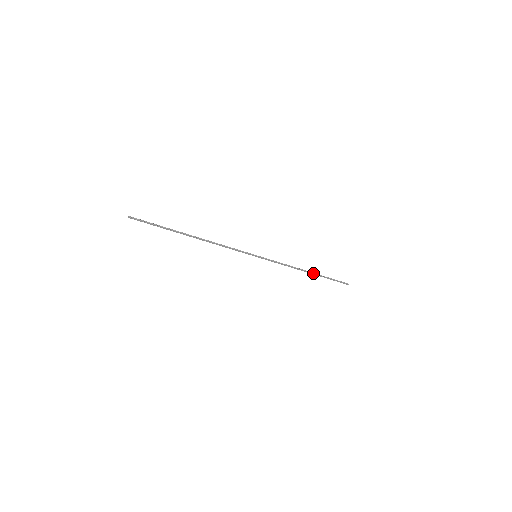
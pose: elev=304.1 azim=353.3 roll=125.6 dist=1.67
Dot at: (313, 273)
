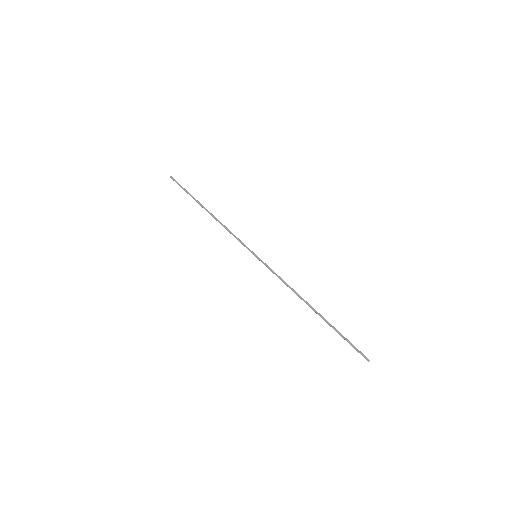
Dot at: occluded
